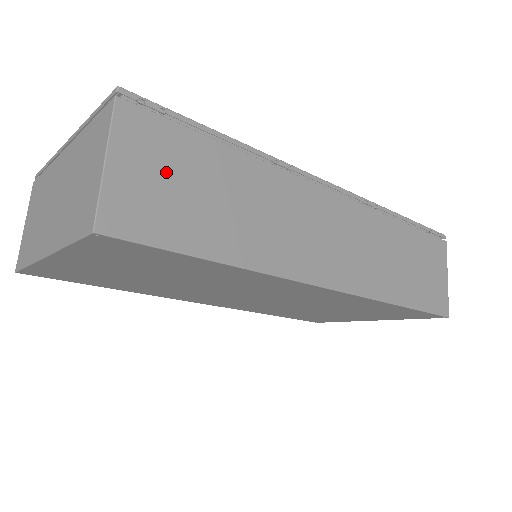
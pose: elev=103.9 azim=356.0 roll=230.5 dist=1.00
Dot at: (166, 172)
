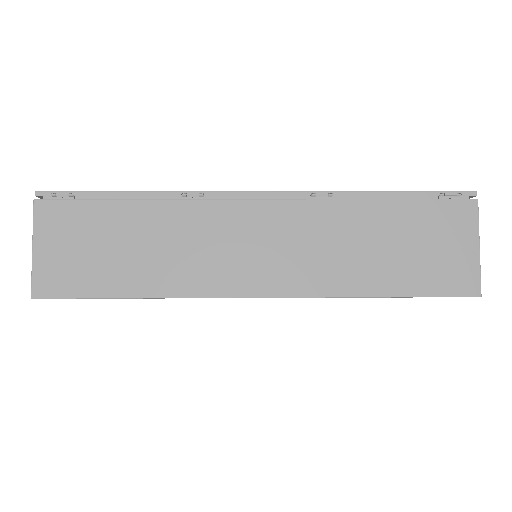
Dot at: (78, 241)
